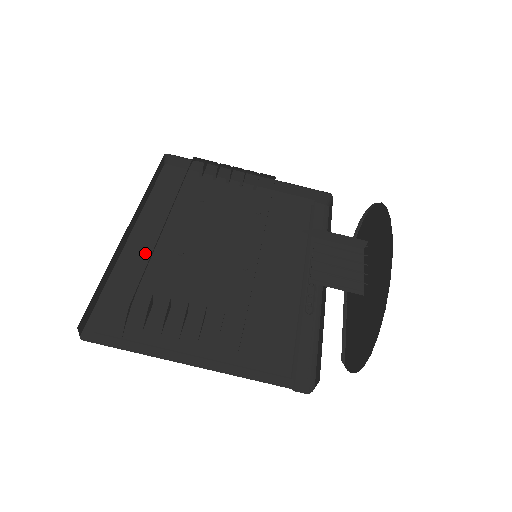
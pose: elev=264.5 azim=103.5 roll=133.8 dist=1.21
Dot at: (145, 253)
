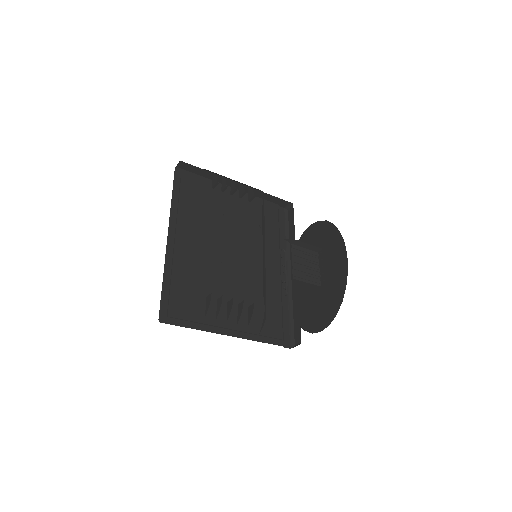
Dot at: (183, 252)
